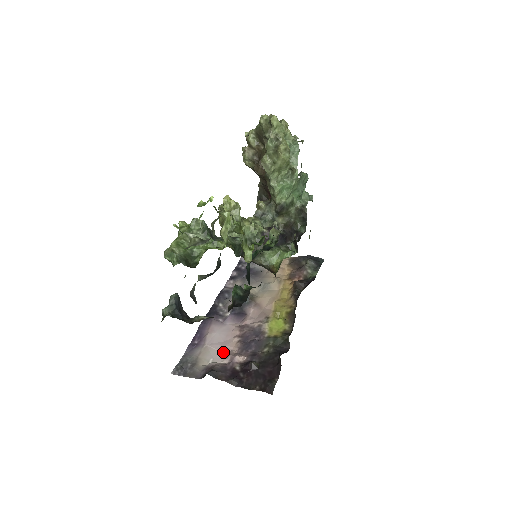
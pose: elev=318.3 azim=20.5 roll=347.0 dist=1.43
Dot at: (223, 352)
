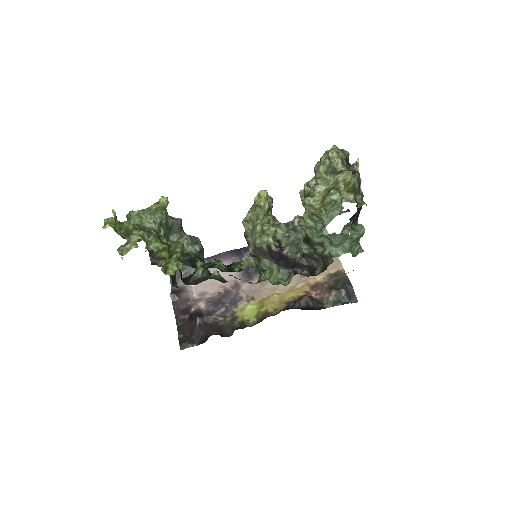
Dot at: (204, 288)
